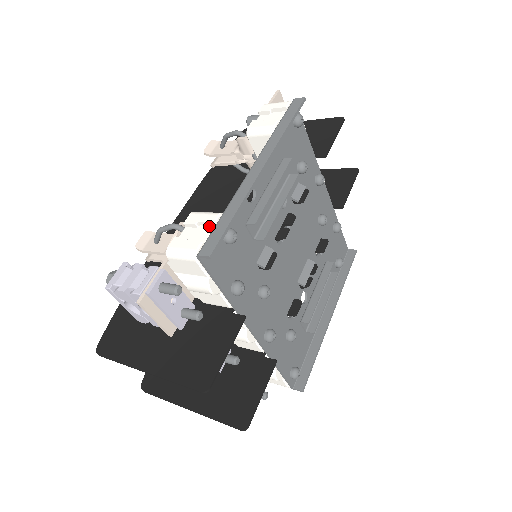
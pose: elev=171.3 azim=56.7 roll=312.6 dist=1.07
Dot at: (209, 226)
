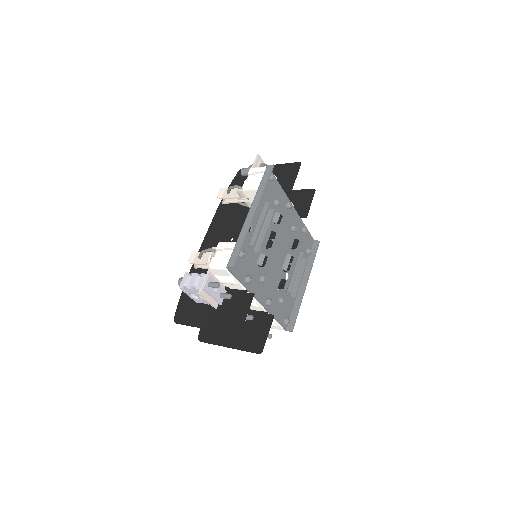
Dot at: (230, 250)
